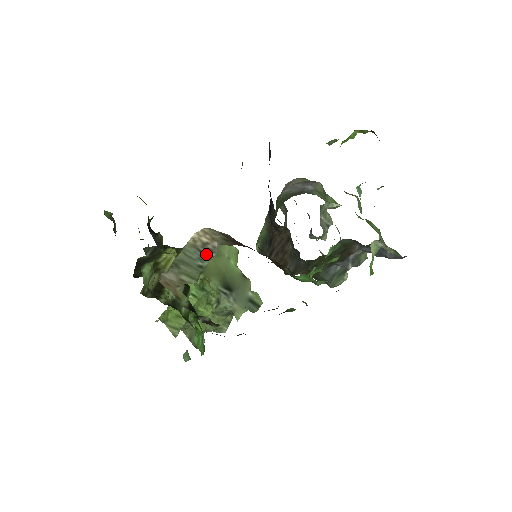
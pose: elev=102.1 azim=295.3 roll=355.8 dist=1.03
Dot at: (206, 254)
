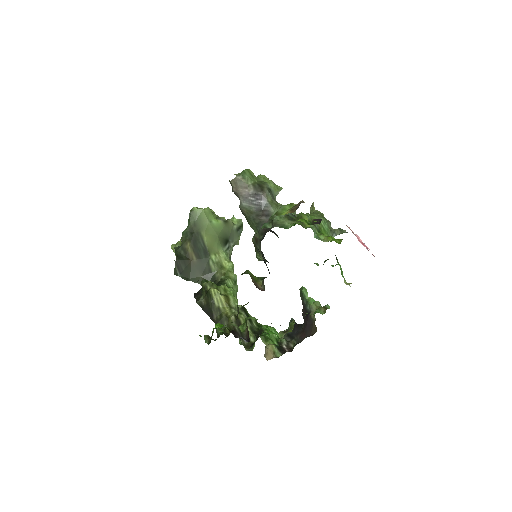
Dot at: occluded
